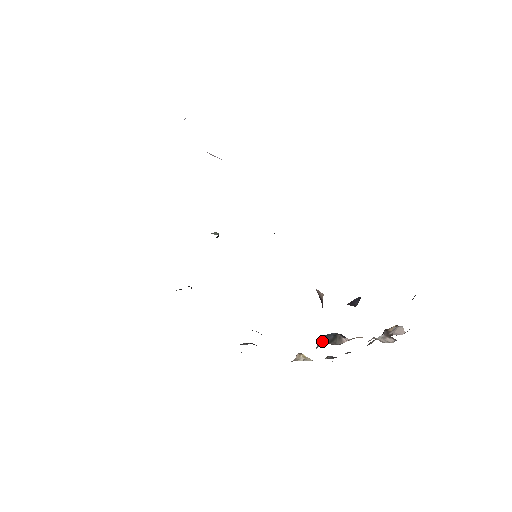
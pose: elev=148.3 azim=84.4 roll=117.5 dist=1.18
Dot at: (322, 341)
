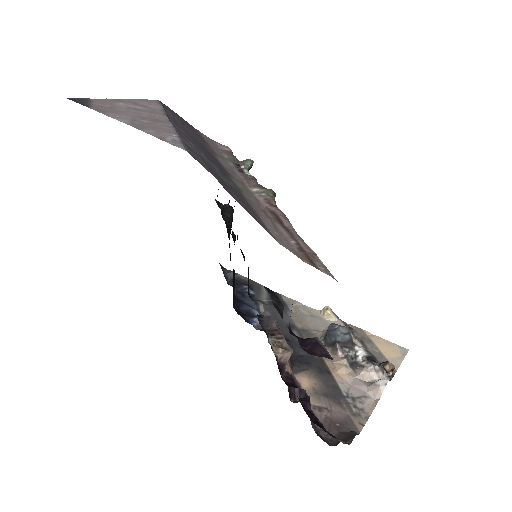
Dot at: (325, 337)
